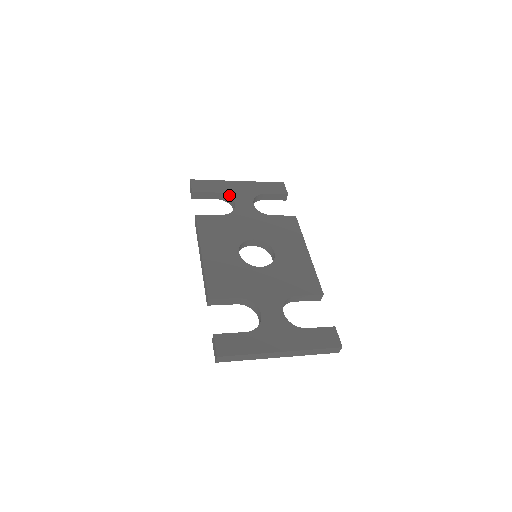
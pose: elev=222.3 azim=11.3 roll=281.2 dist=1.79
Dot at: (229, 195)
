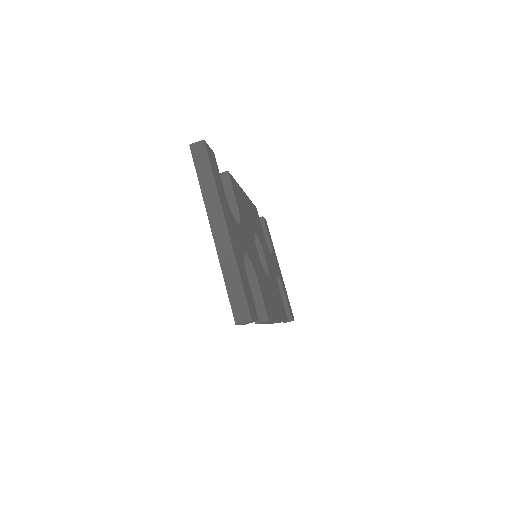
Dot at: occluded
